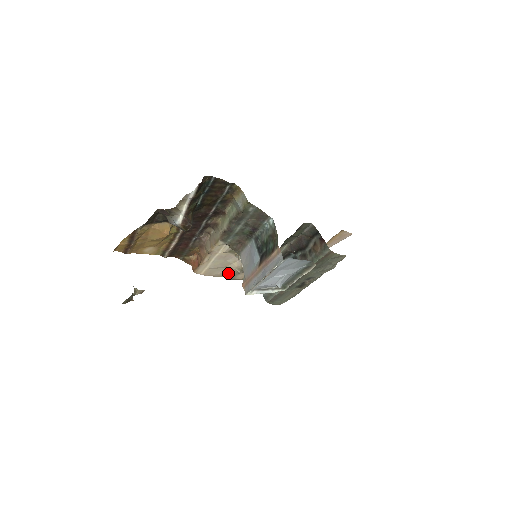
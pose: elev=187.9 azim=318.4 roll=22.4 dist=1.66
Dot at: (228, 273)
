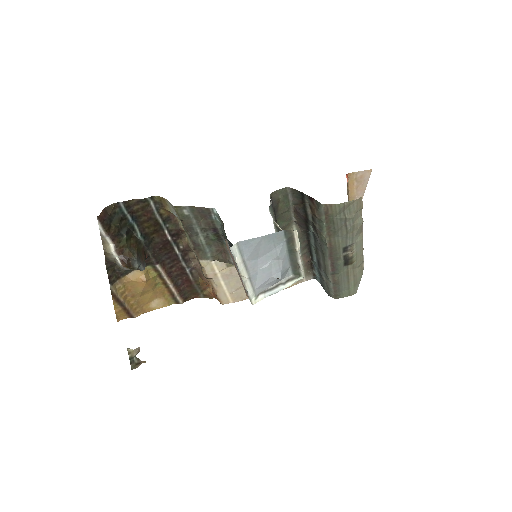
Dot at: occluded
